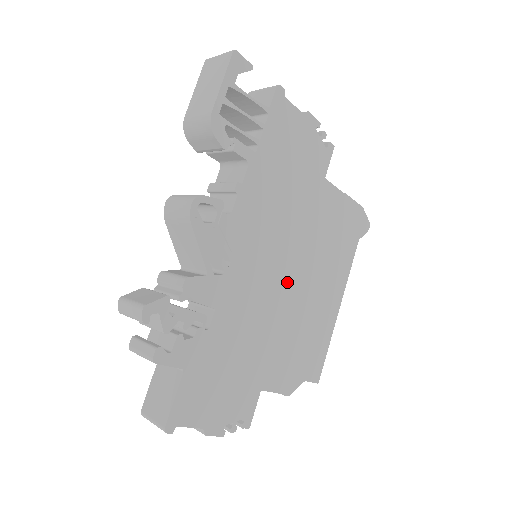
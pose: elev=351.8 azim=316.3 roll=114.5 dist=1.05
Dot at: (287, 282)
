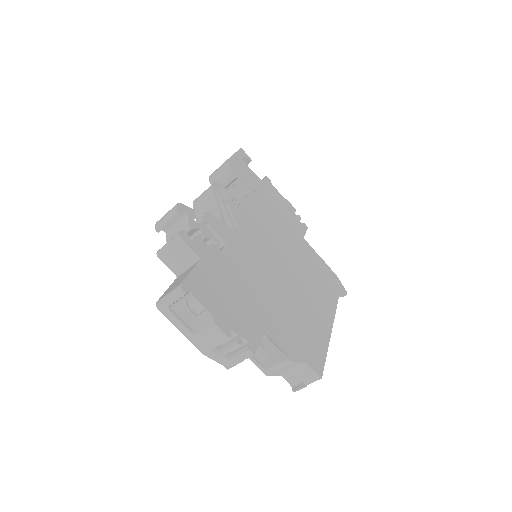
Dot at: (281, 273)
